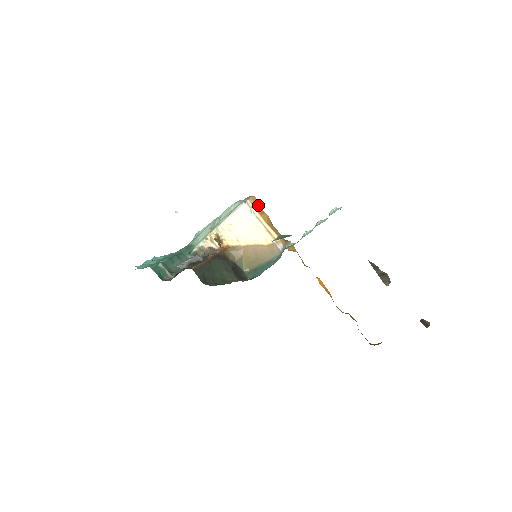
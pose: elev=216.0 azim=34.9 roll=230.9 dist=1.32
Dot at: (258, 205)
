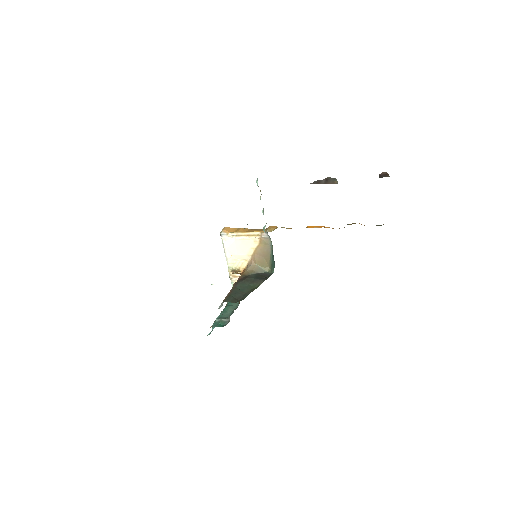
Dot at: (232, 229)
